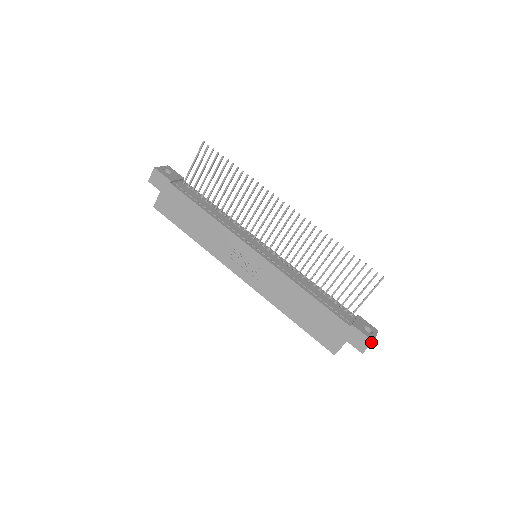
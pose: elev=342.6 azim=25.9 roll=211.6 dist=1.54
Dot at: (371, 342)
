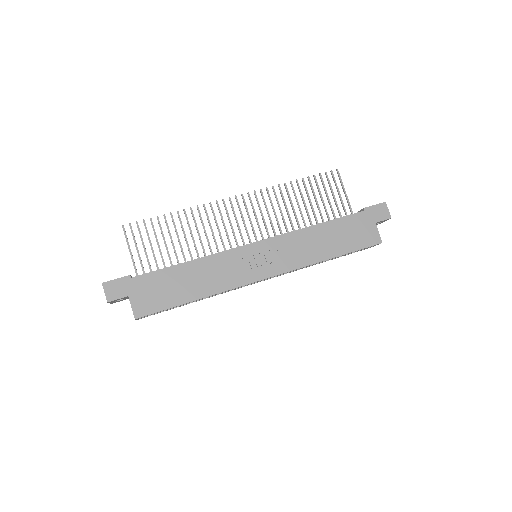
Dot at: (385, 204)
